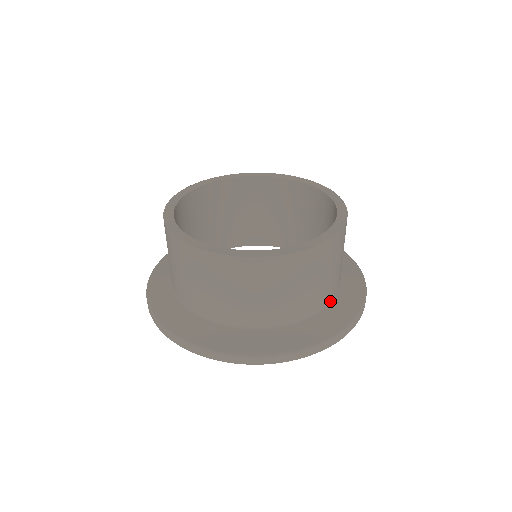
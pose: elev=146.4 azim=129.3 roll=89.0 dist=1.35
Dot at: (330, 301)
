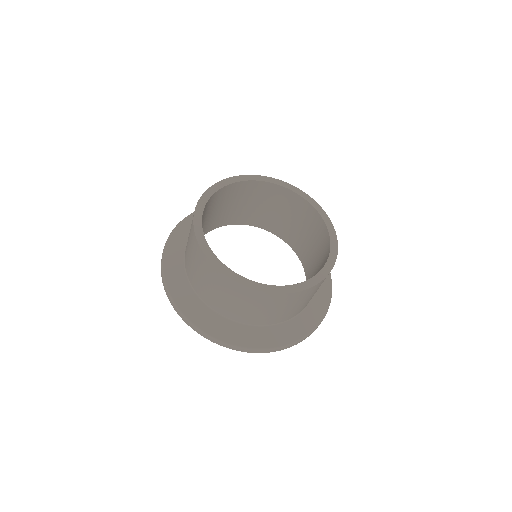
Dot at: (292, 317)
